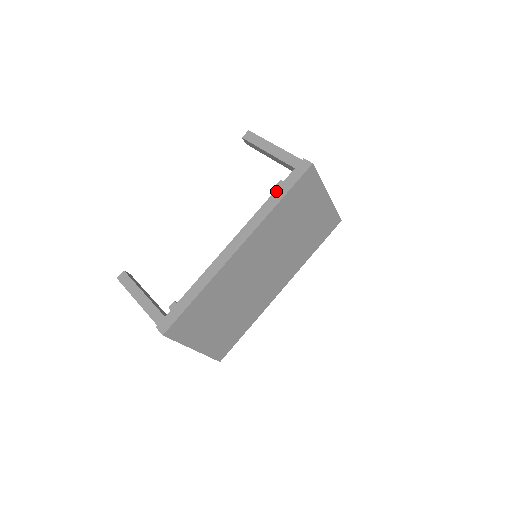
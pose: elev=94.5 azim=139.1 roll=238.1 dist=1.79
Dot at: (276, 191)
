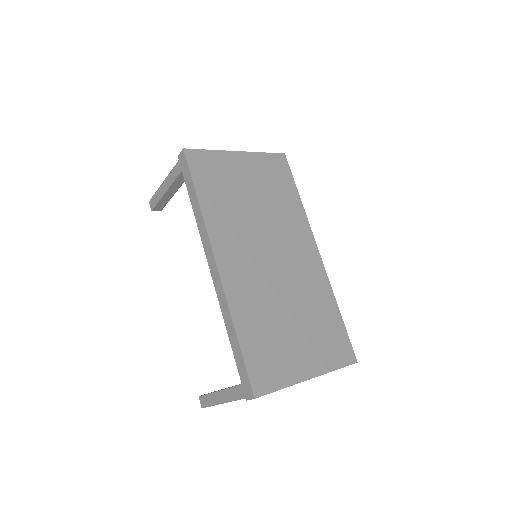
Dot at: (190, 198)
